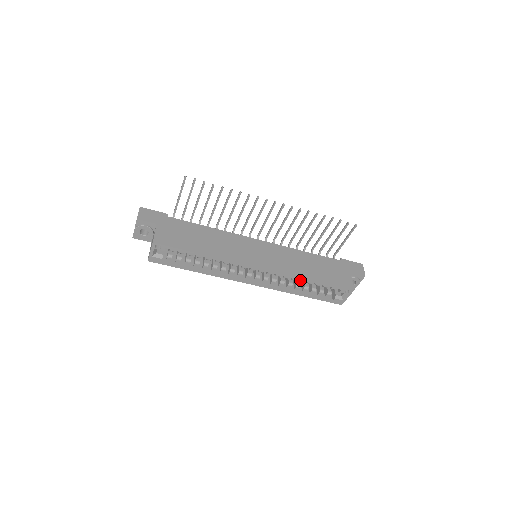
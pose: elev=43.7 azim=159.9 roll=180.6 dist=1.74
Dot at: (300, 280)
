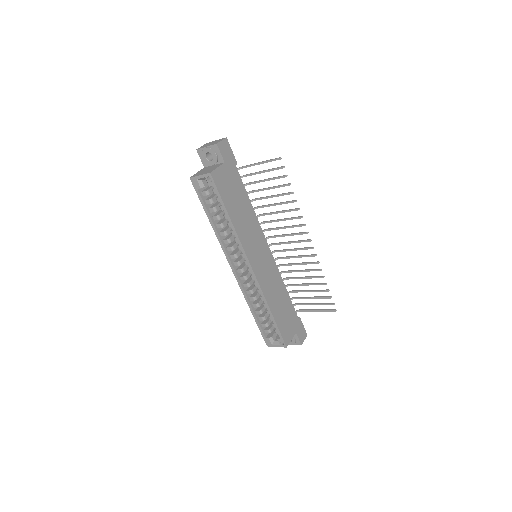
Dot at: (264, 303)
